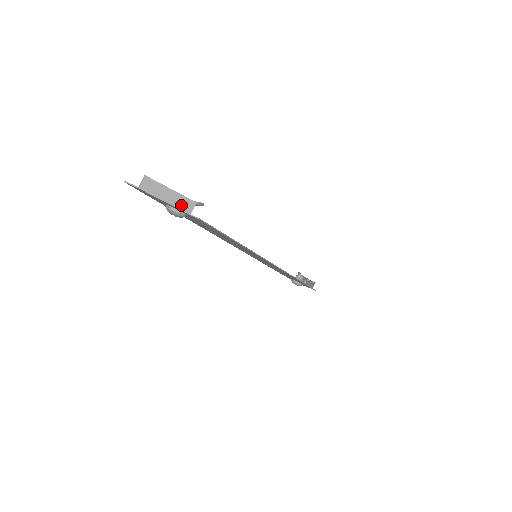
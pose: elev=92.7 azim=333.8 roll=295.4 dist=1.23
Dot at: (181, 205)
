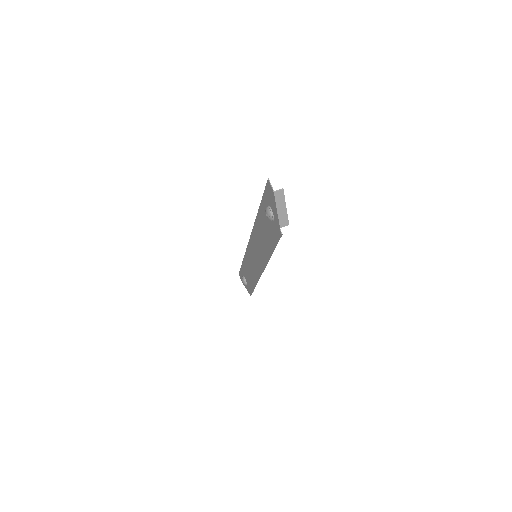
Dot at: (282, 219)
